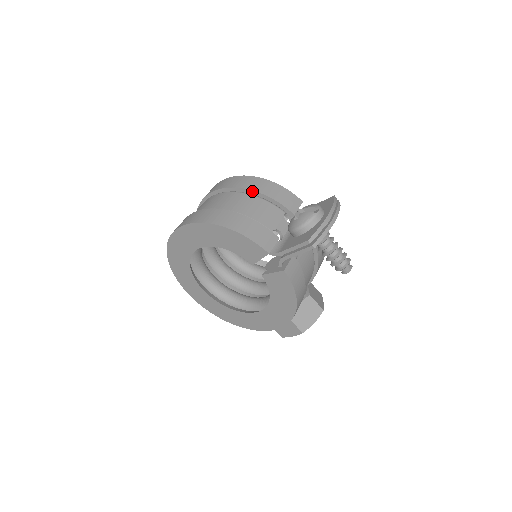
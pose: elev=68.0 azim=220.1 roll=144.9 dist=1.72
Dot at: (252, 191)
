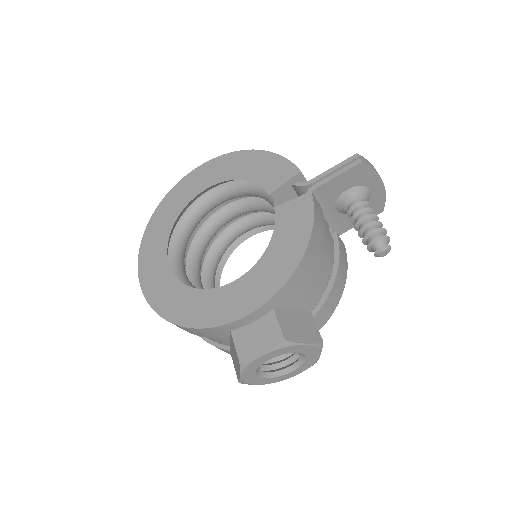
Dot at: occluded
